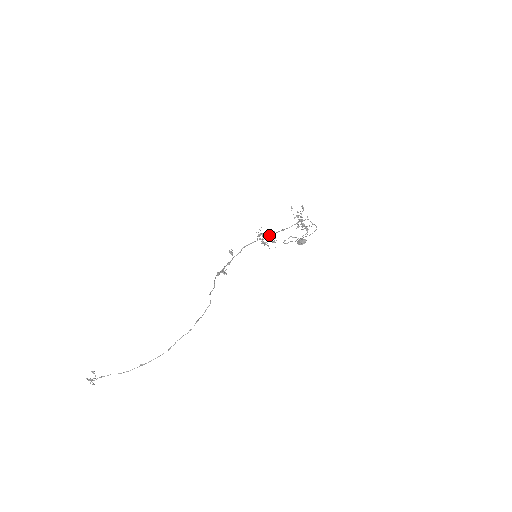
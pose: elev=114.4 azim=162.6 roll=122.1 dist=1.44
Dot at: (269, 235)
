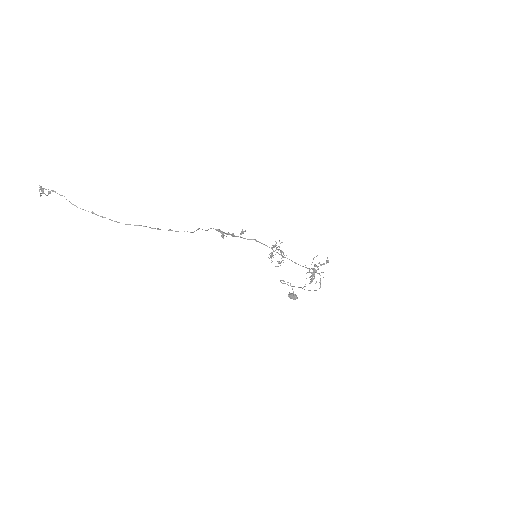
Dot at: occluded
